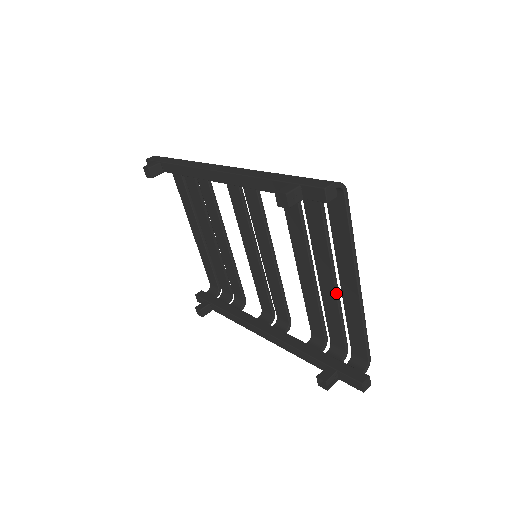
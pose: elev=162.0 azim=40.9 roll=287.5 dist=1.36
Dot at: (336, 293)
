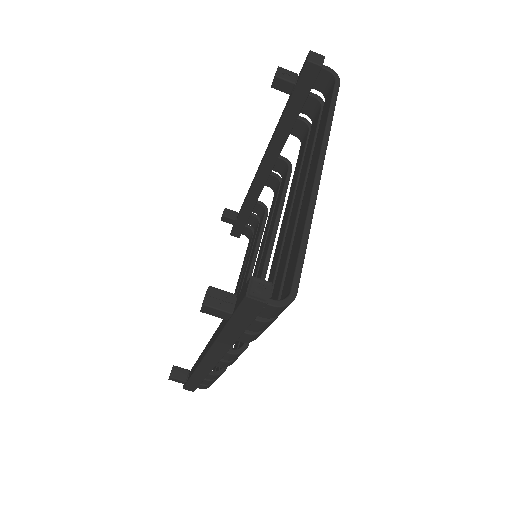
Dot at: (297, 214)
